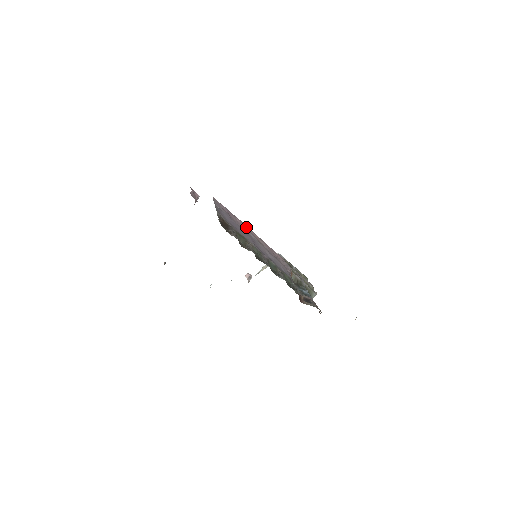
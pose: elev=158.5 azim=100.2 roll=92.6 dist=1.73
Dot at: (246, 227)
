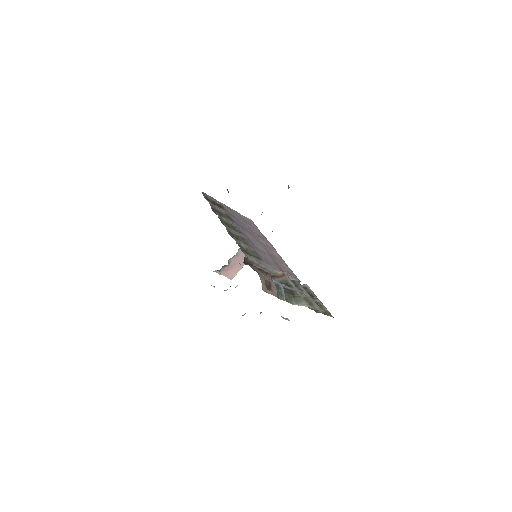
Dot at: (266, 241)
